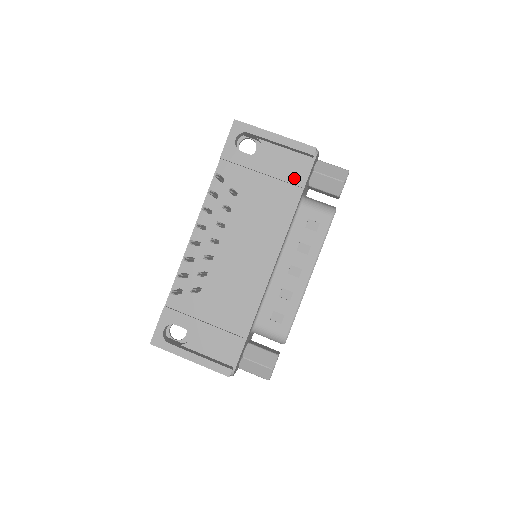
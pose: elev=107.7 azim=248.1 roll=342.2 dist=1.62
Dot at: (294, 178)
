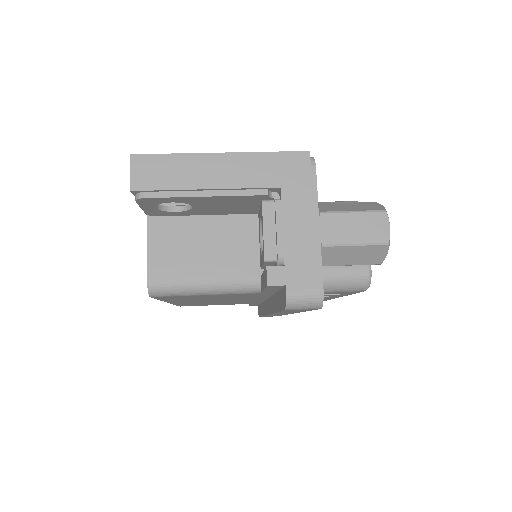
Dot at: occluded
